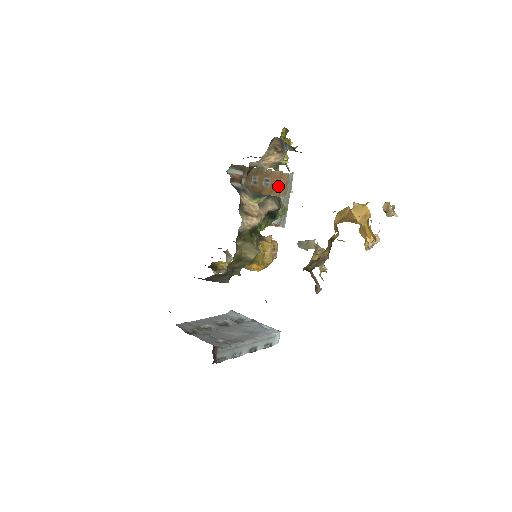
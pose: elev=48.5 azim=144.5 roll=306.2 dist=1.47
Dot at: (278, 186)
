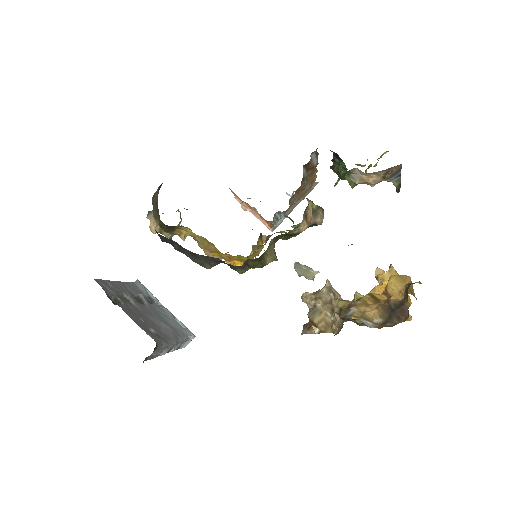
Dot at: (304, 189)
